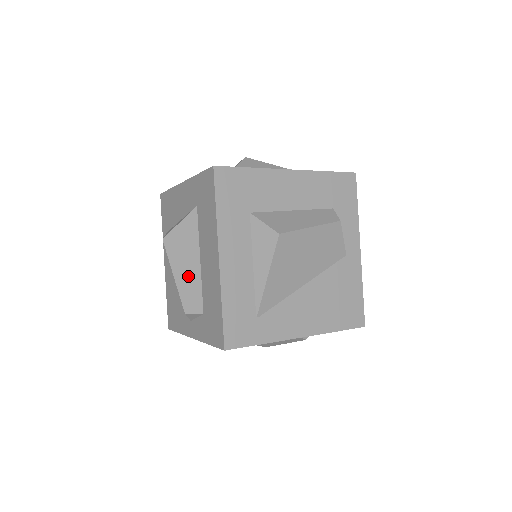
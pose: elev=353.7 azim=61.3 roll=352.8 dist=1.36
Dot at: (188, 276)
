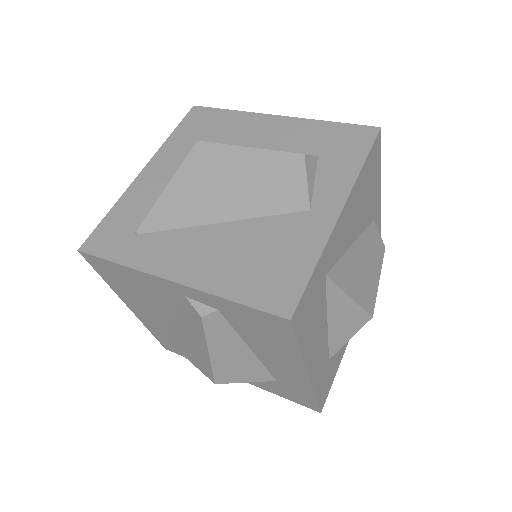
Dot at: occluded
